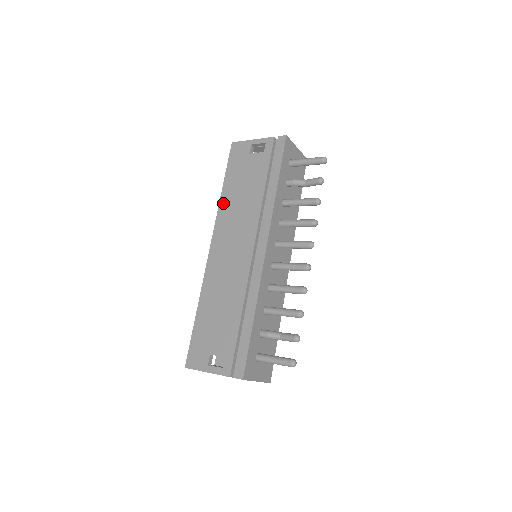
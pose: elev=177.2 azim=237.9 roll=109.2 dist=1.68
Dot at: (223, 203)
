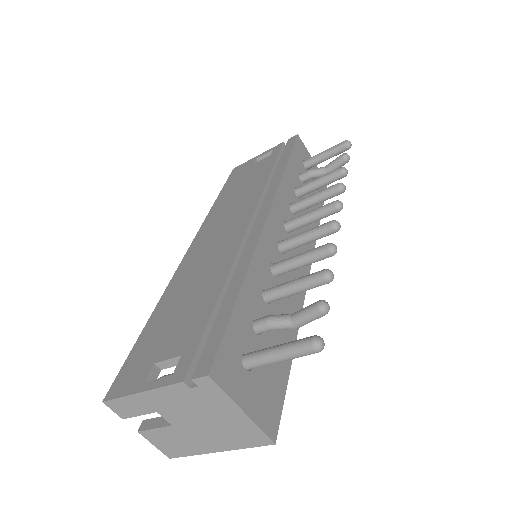
Dot at: (214, 208)
